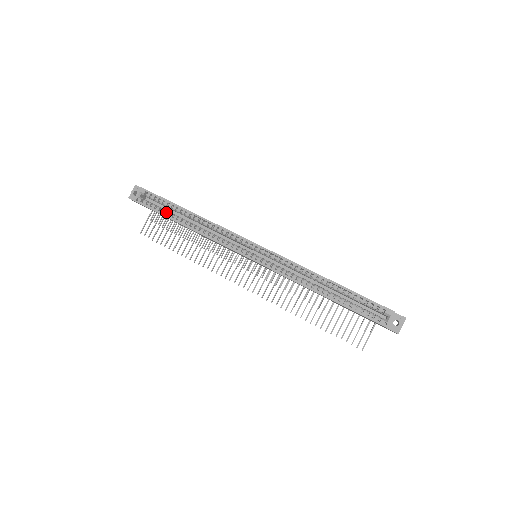
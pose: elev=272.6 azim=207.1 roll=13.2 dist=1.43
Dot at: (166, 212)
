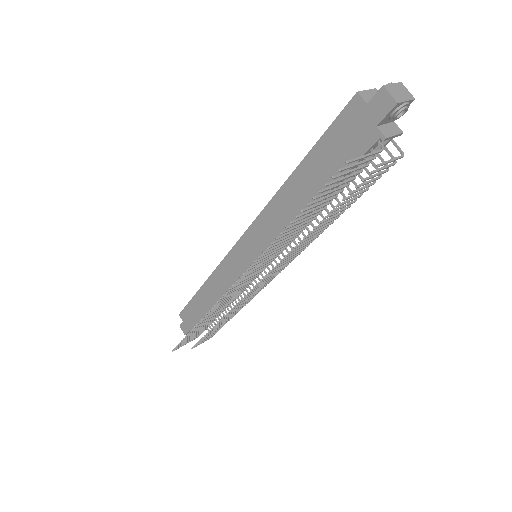
Dot at: occluded
